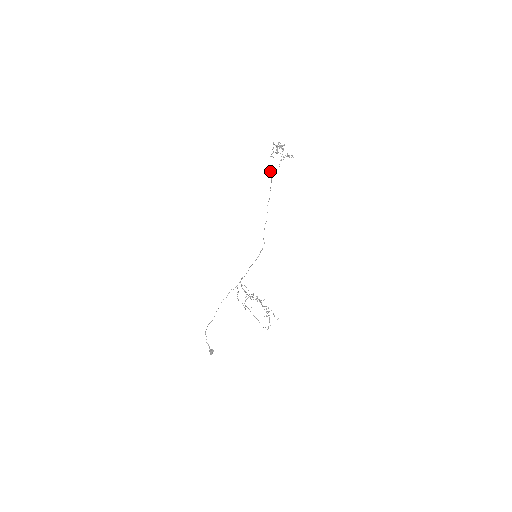
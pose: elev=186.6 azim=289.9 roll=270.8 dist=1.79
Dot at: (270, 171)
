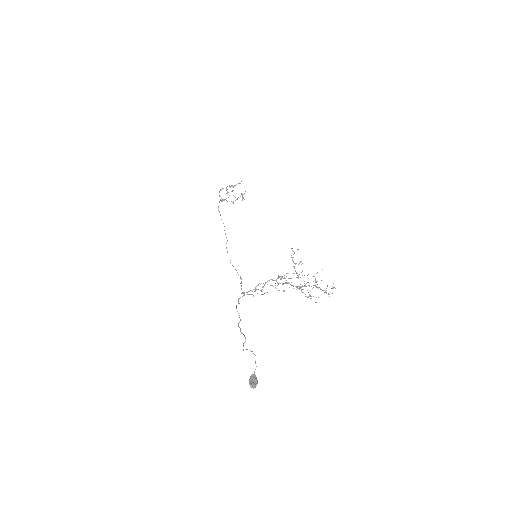
Dot at: occluded
